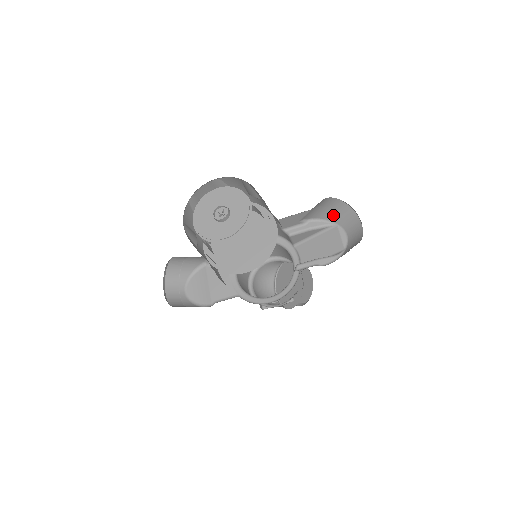
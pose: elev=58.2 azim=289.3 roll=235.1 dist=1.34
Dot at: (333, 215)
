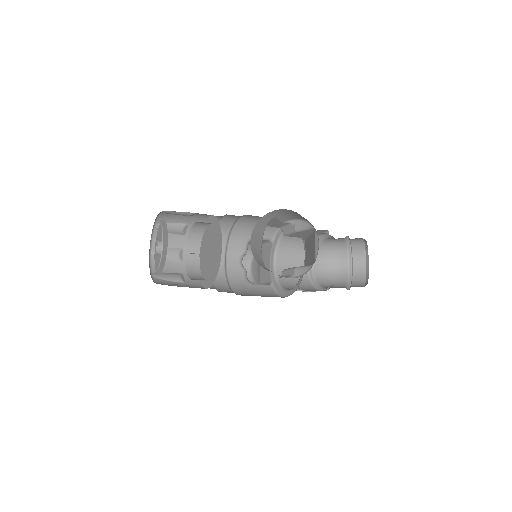
Dot at: (306, 219)
